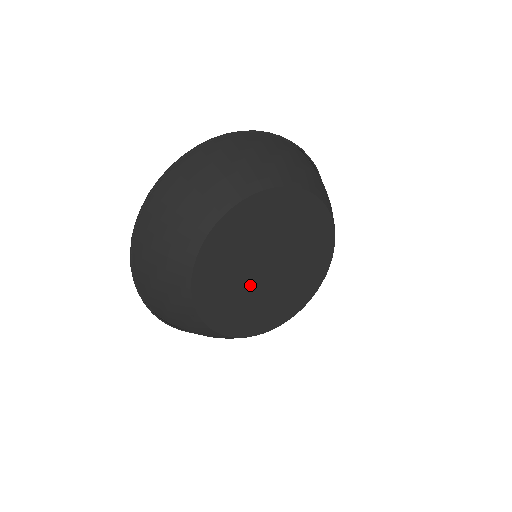
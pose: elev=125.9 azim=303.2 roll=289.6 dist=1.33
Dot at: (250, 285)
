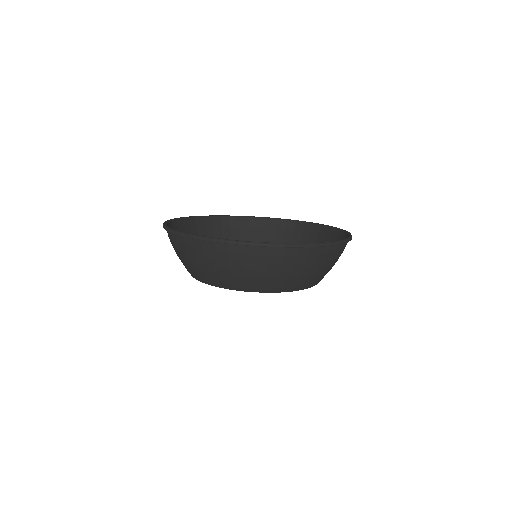
Dot at: occluded
